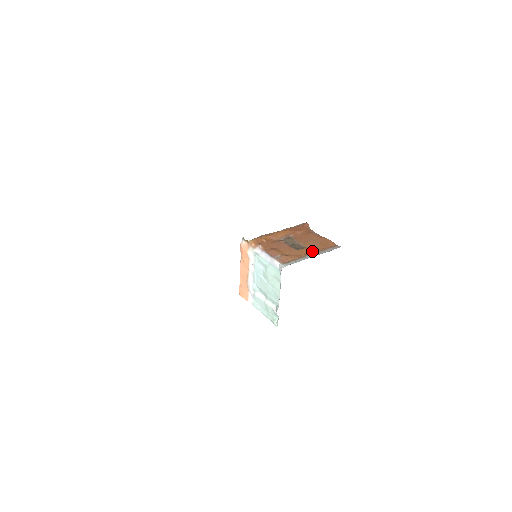
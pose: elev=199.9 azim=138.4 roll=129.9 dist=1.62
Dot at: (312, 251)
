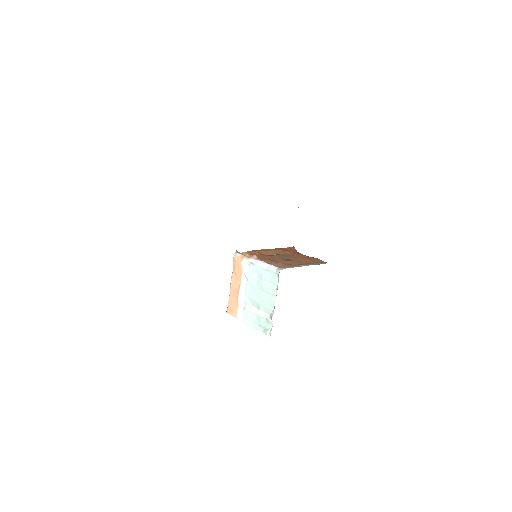
Dot at: (304, 263)
